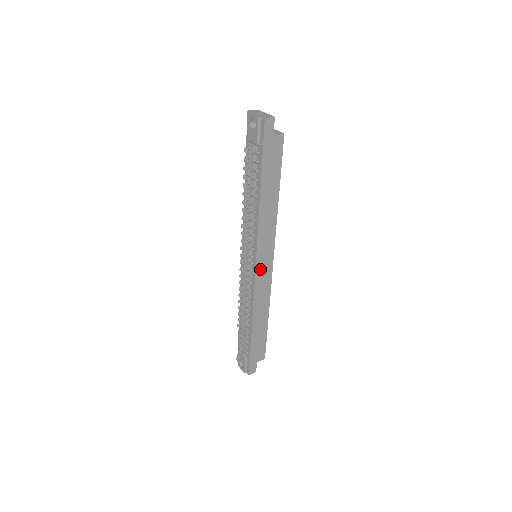
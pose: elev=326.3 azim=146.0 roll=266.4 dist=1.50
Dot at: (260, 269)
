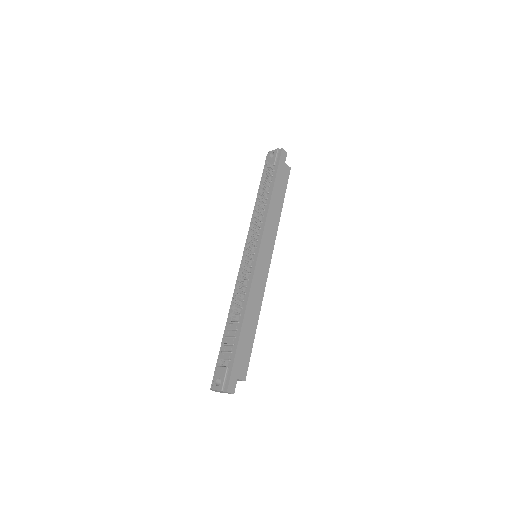
Dot at: (261, 260)
